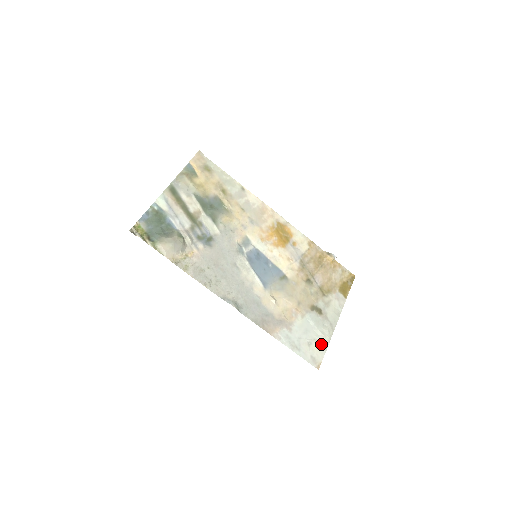
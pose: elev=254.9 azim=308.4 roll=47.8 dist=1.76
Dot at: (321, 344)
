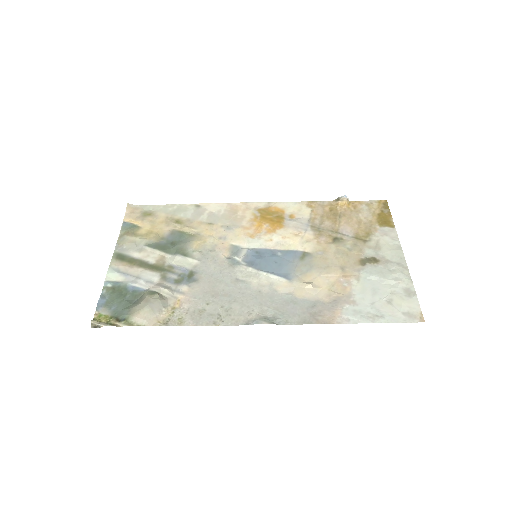
Dot at: (404, 292)
